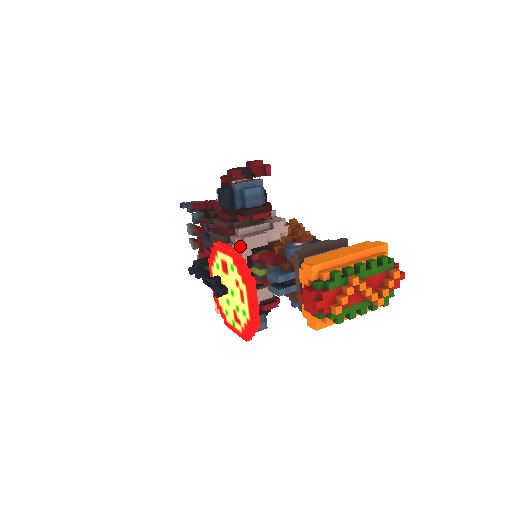
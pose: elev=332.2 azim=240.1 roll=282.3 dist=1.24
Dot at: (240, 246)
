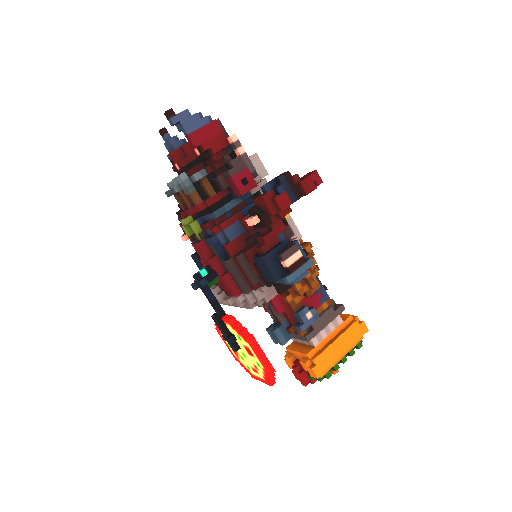
Dot at: occluded
